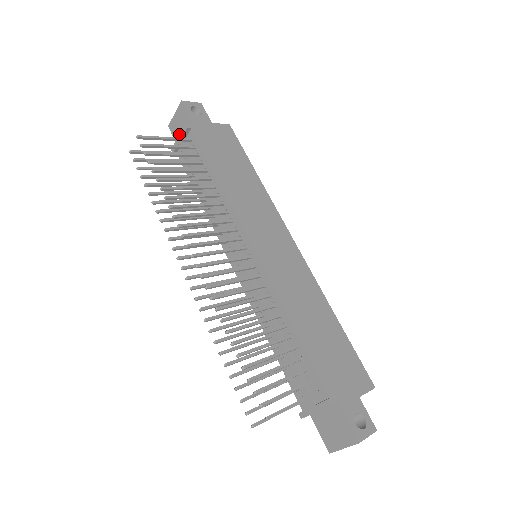
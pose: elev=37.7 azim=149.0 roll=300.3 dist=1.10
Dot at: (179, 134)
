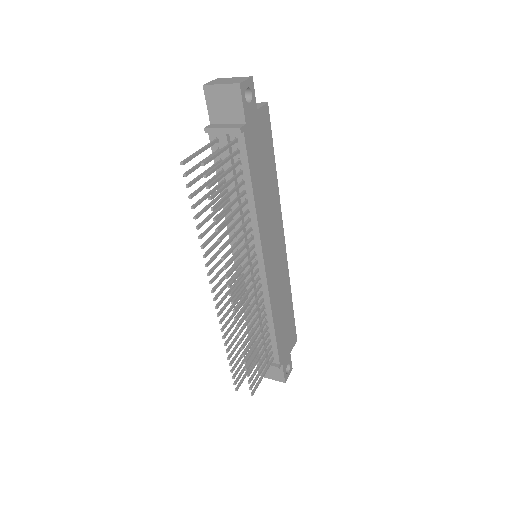
Dot at: (226, 127)
